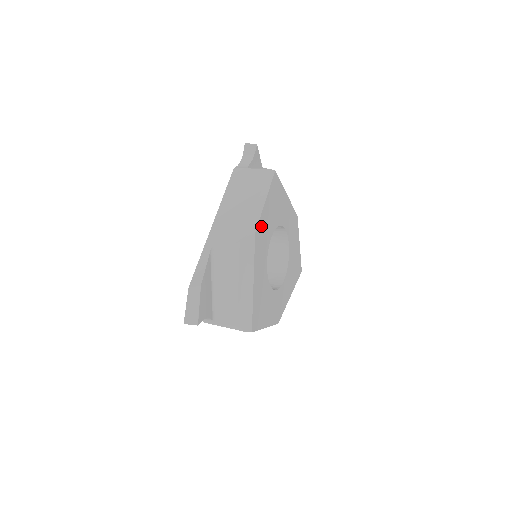
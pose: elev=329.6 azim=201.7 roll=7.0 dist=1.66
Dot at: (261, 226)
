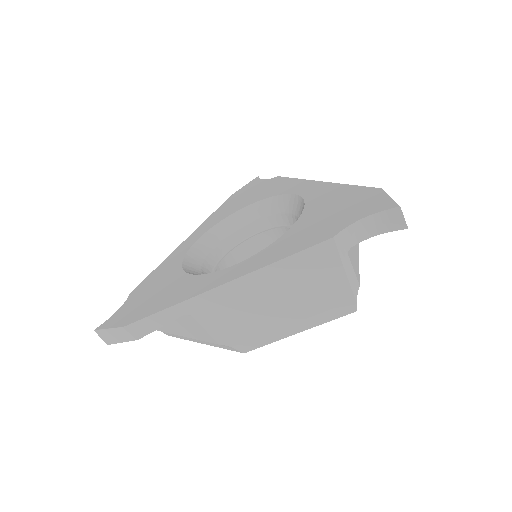
Dot at: occluded
